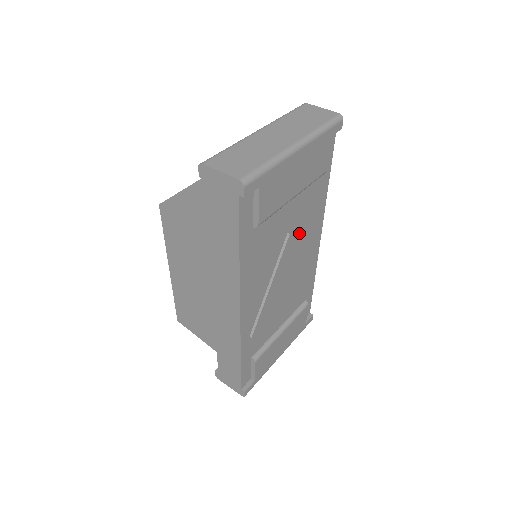
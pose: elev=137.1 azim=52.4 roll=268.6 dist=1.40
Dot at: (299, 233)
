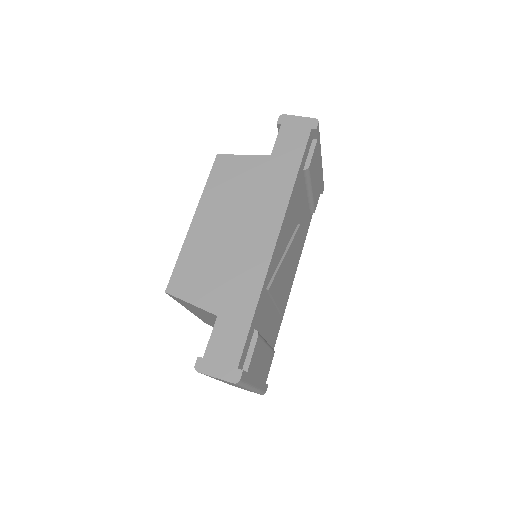
Dot at: occluded
